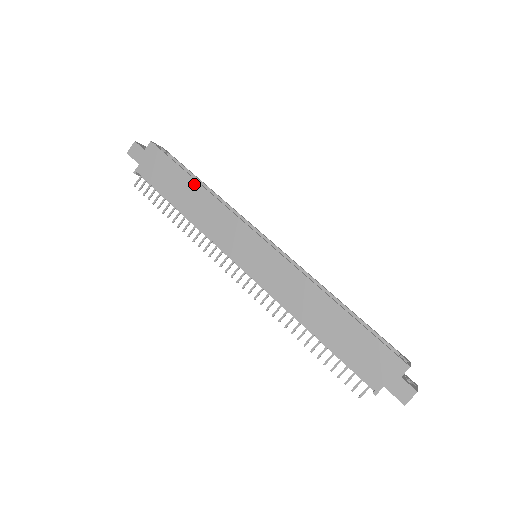
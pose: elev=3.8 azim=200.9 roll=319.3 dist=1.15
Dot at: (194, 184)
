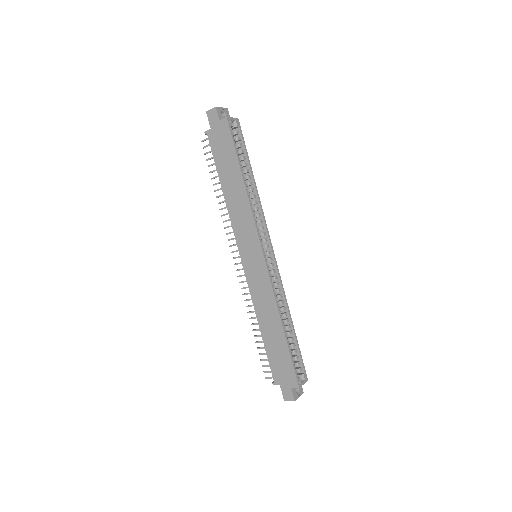
Dot at: (240, 178)
